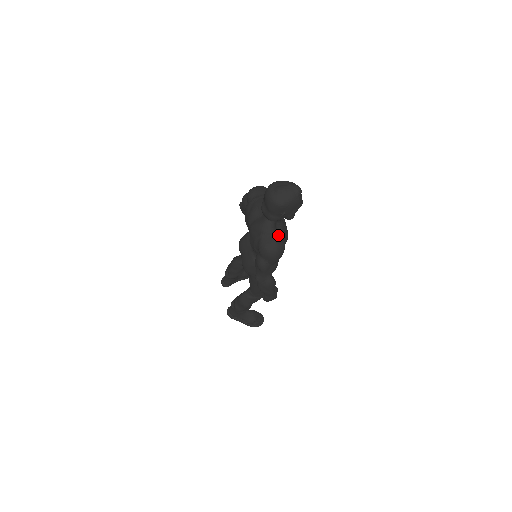
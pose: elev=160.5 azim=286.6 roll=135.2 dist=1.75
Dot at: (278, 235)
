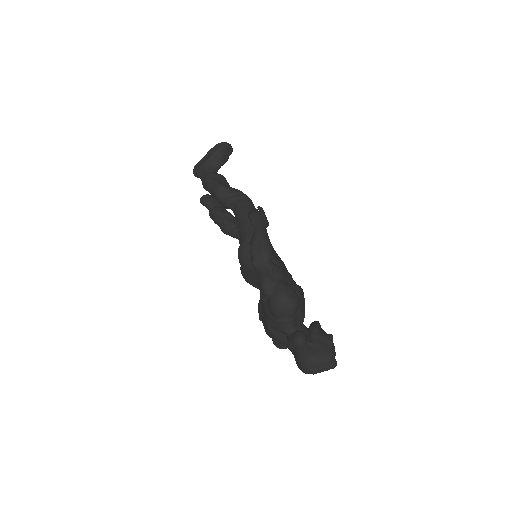
Dot at: occluded
